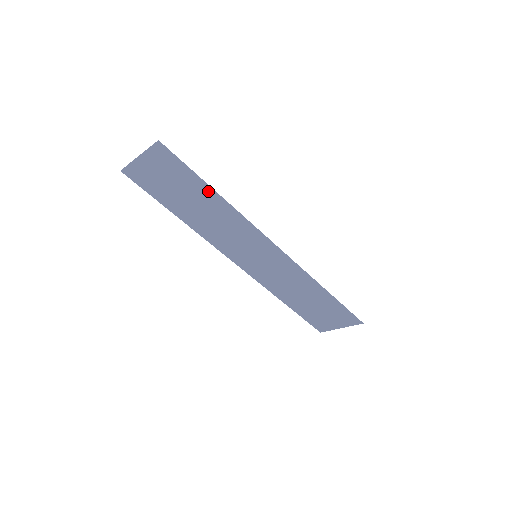
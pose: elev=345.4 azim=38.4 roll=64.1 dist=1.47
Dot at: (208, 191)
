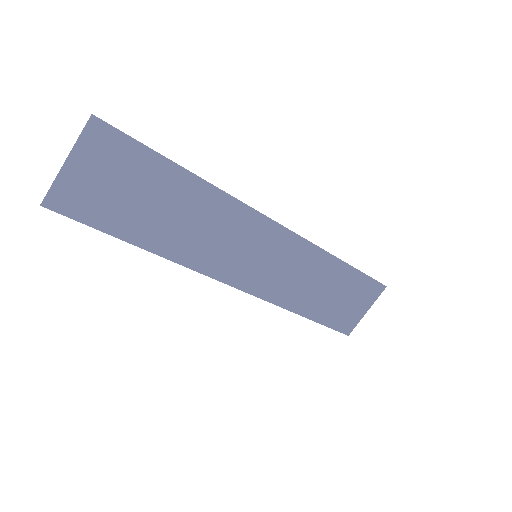
Dot at: (177, 175)
